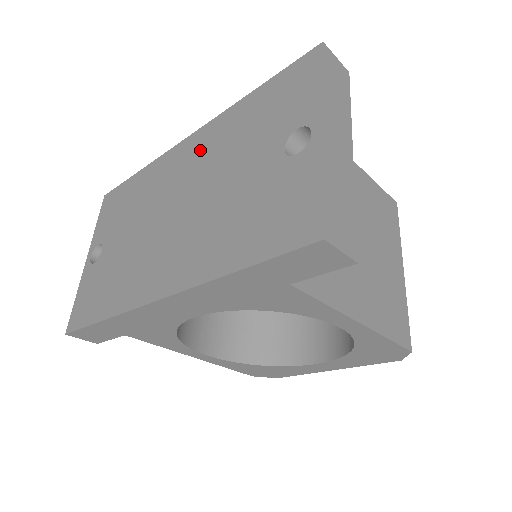
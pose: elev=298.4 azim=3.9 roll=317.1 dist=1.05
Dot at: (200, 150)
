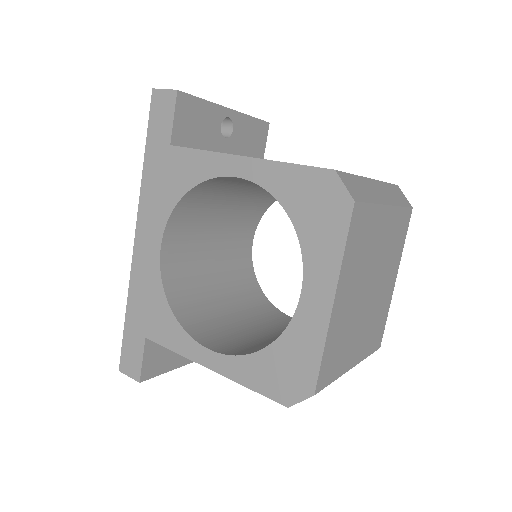
Dot at: occluded
